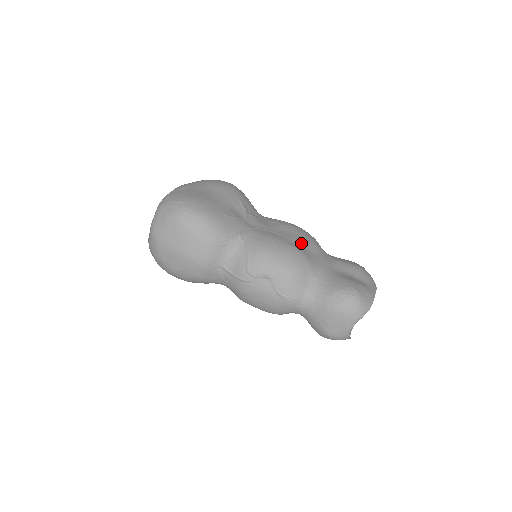
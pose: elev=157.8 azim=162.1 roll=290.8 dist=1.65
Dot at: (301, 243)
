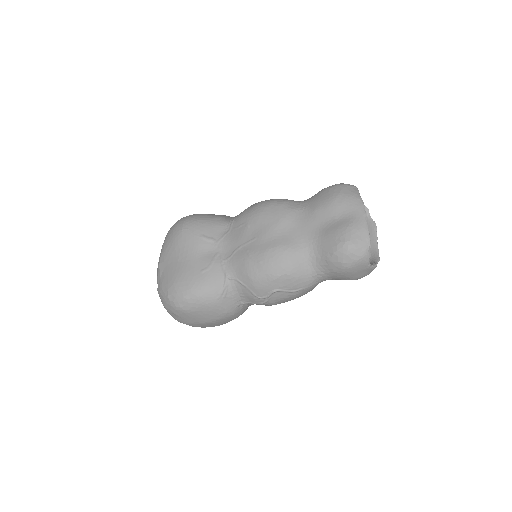
Dot at: (273, 233)
